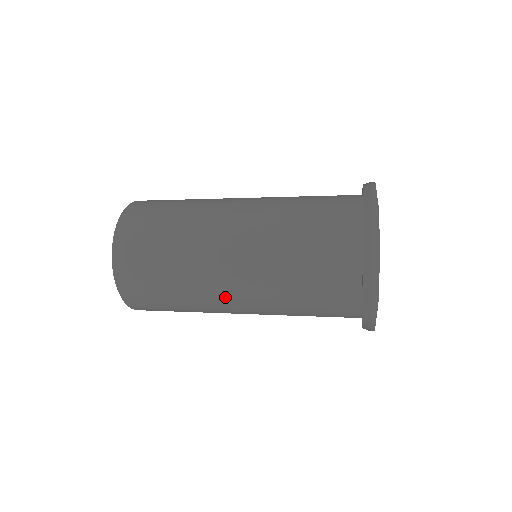
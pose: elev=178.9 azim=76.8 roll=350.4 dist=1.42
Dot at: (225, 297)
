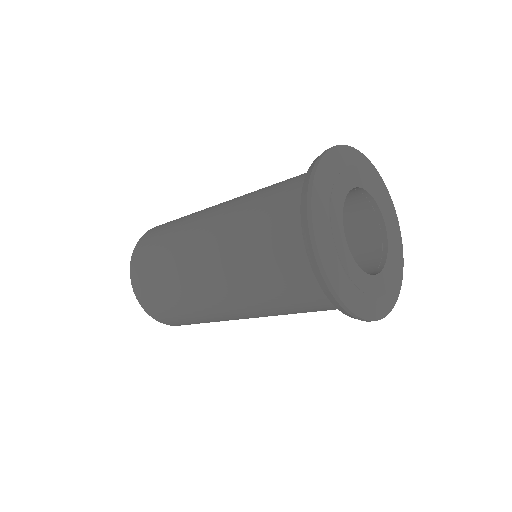
Dot at: (225, 312)
